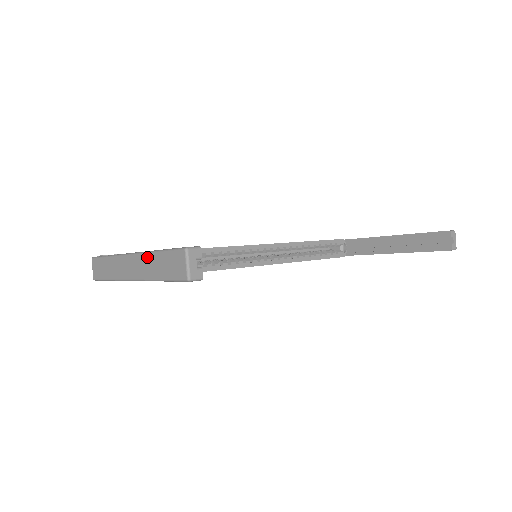
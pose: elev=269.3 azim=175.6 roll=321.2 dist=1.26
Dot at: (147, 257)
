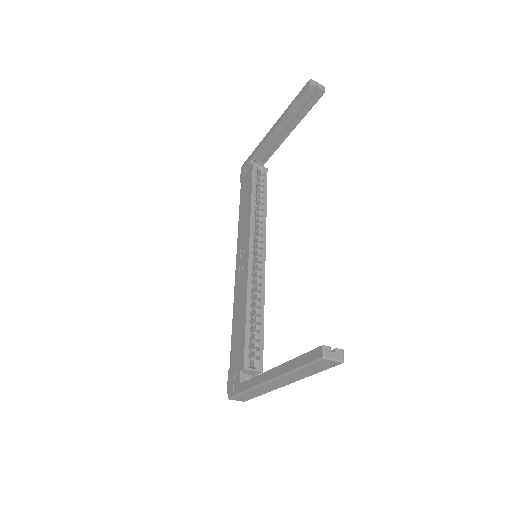
Dot at: (290, 375)
